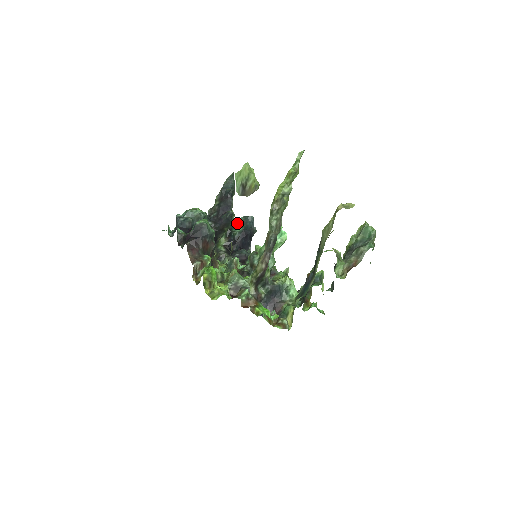
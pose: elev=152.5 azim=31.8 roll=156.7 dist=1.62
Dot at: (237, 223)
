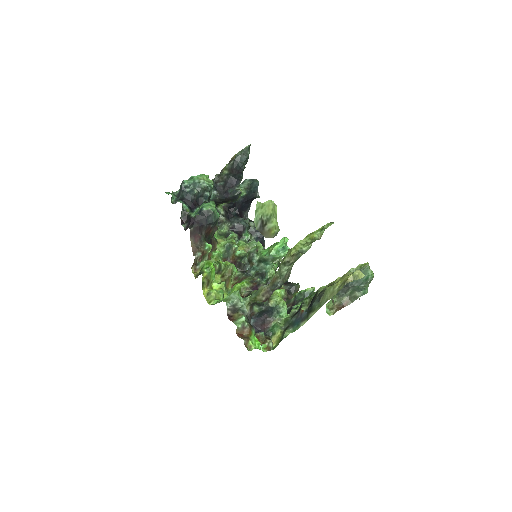
Dot at: (241, 184)
